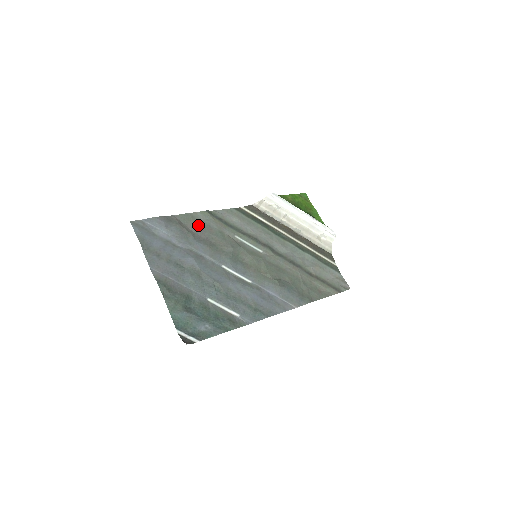
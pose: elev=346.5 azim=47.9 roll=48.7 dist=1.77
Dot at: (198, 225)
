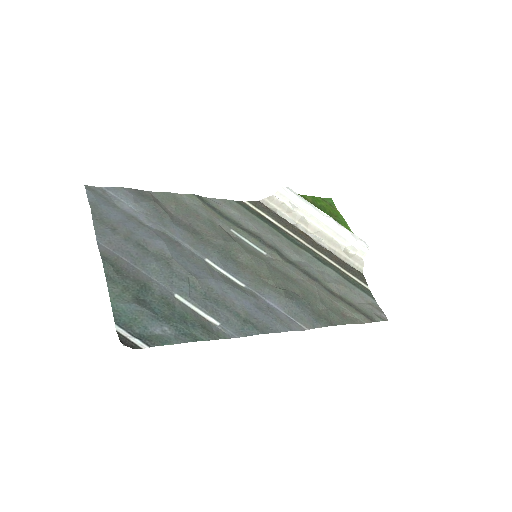
Dot at: (181, 208)
